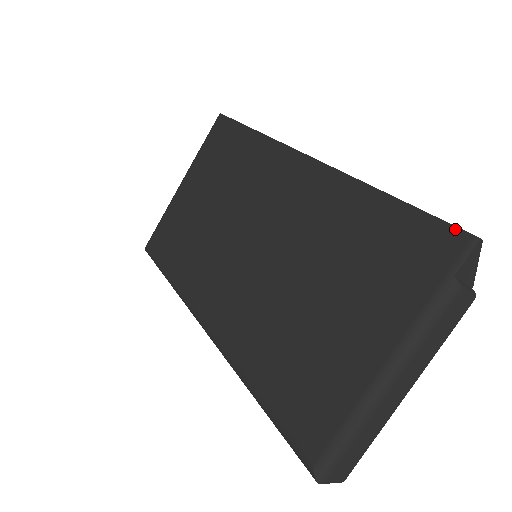
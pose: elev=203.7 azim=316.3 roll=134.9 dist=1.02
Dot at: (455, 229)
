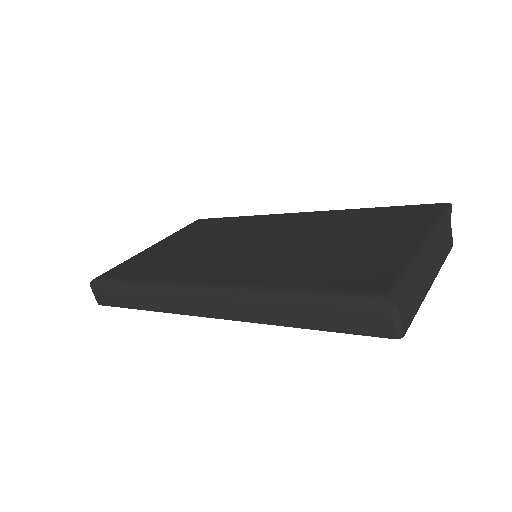
Dot at: (434, 204)
